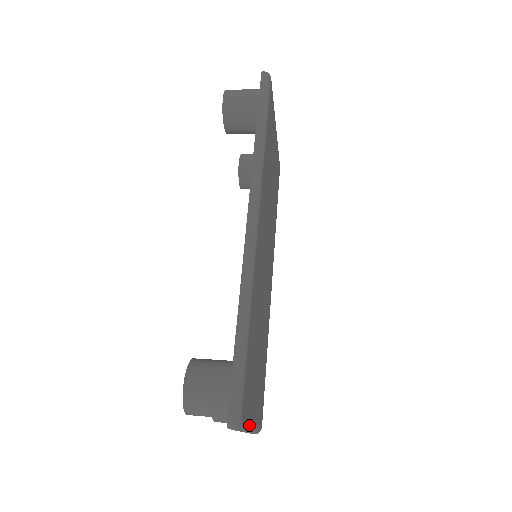
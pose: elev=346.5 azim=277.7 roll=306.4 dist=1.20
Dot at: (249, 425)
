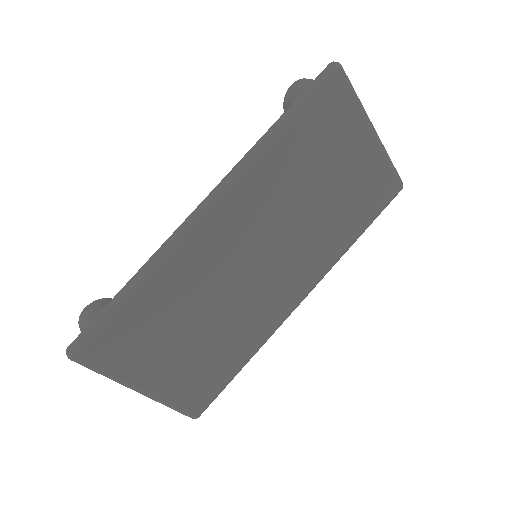
Dot at: (122, 381)
